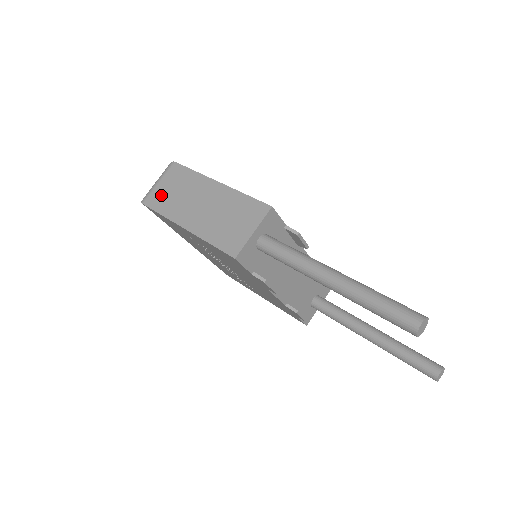
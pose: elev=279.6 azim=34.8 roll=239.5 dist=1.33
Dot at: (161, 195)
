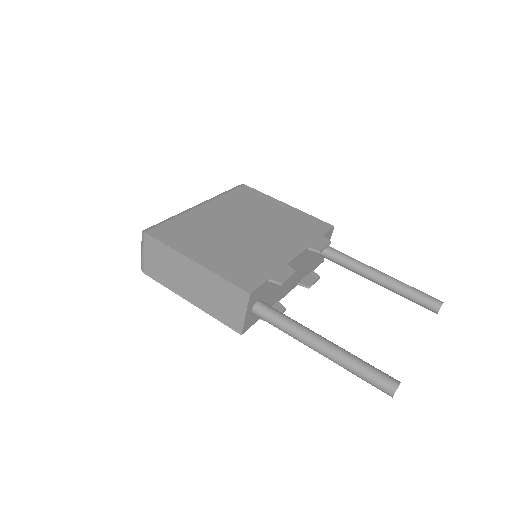
Dot at: (154, 268)
